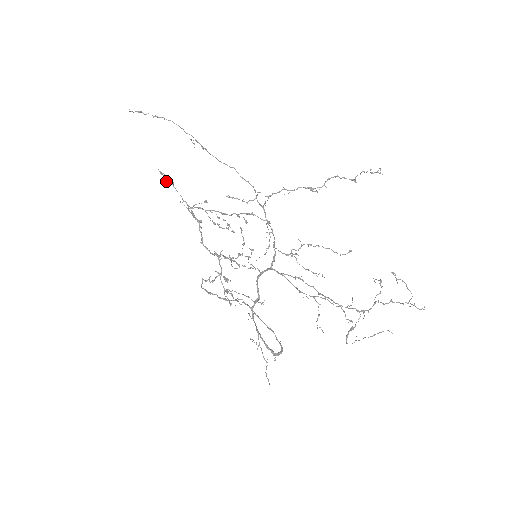
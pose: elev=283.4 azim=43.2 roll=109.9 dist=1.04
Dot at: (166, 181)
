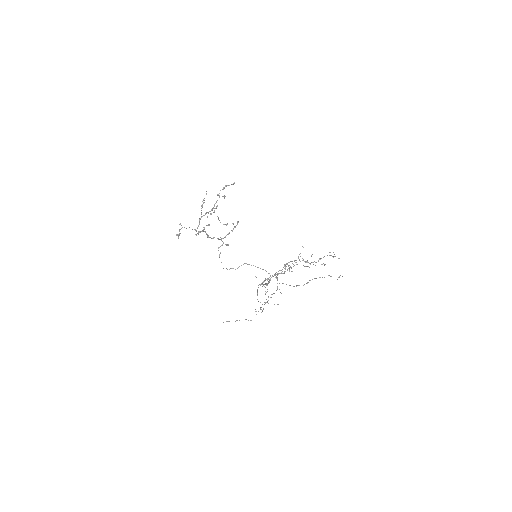
Dot at: (179, 231)
